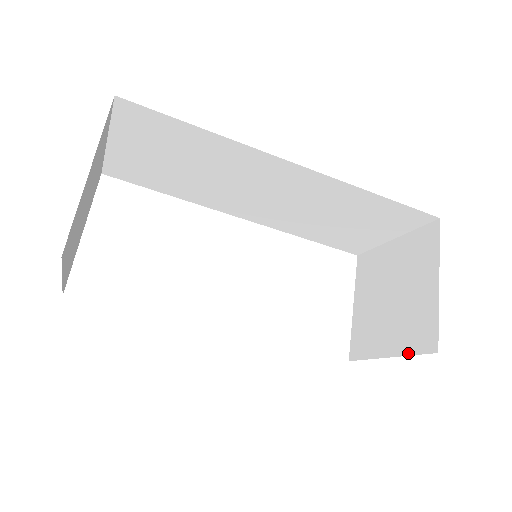
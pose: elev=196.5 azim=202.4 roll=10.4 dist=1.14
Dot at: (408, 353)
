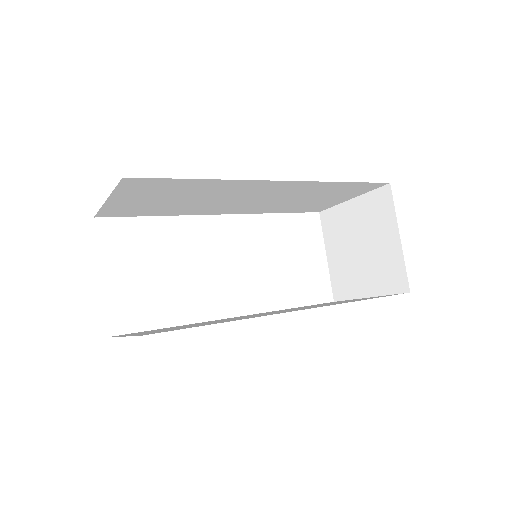
Dot at: (385, 294)
